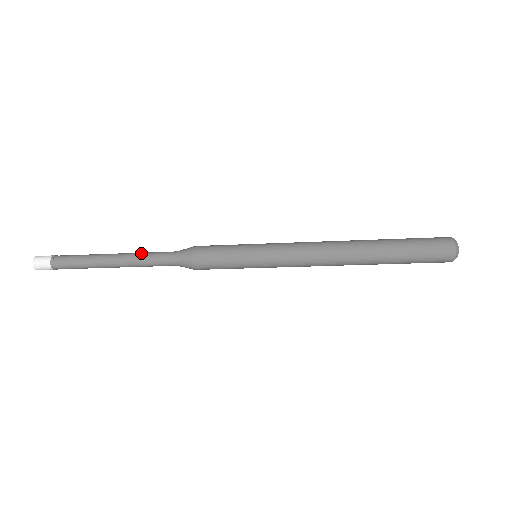
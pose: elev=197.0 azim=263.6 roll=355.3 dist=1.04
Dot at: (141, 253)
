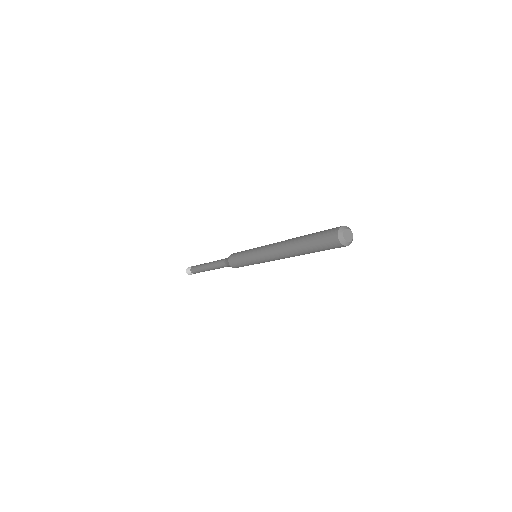
Dot at: occluded
